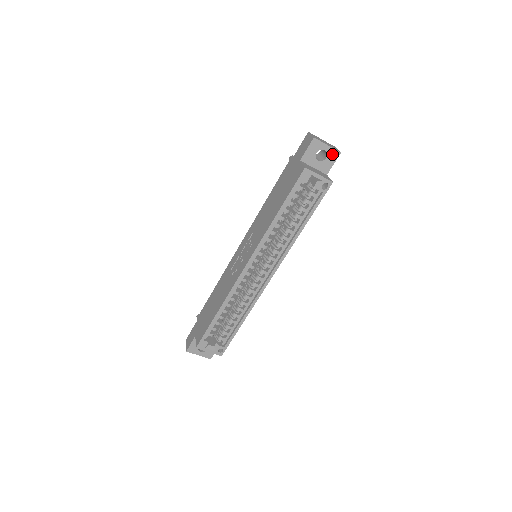
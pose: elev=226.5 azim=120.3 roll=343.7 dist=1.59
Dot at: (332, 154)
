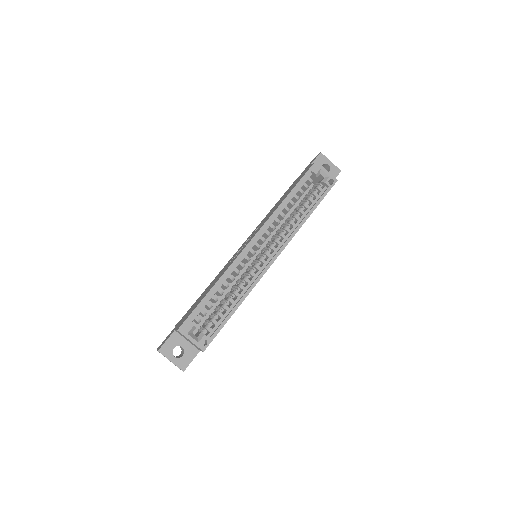
Dot at: (334, 170)
